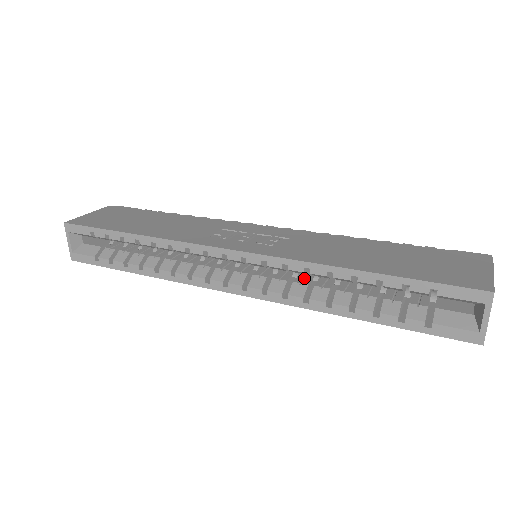
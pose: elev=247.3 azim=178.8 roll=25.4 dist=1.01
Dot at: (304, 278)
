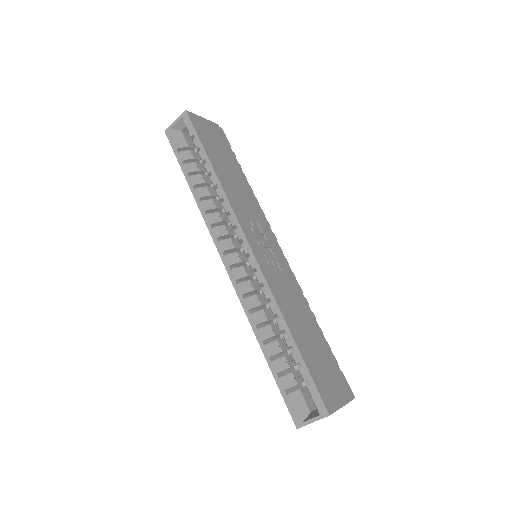
Dot at: (264, 299)
